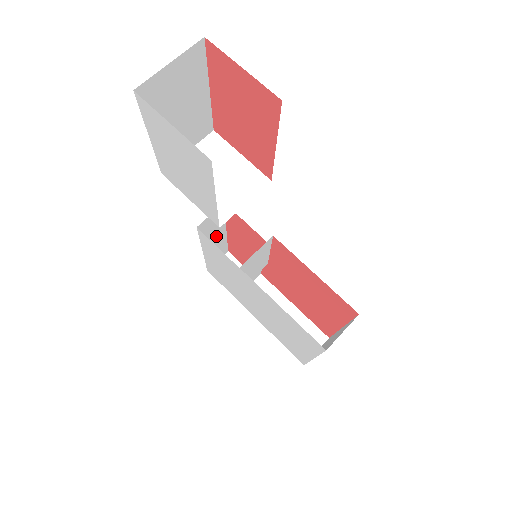
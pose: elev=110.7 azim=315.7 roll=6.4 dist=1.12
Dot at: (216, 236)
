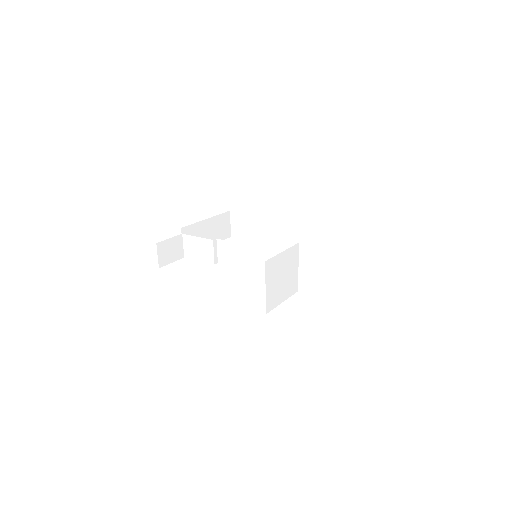
Dot at: occluded
